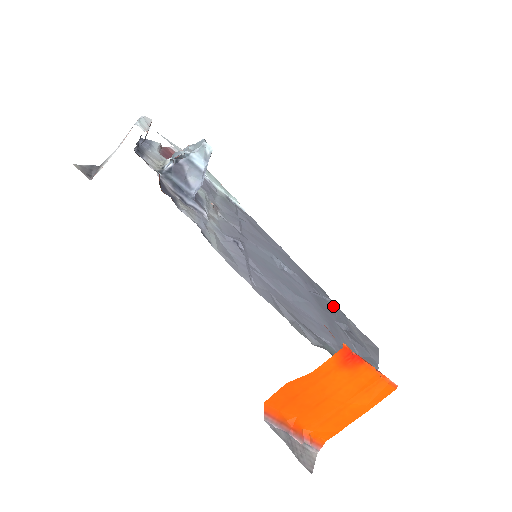
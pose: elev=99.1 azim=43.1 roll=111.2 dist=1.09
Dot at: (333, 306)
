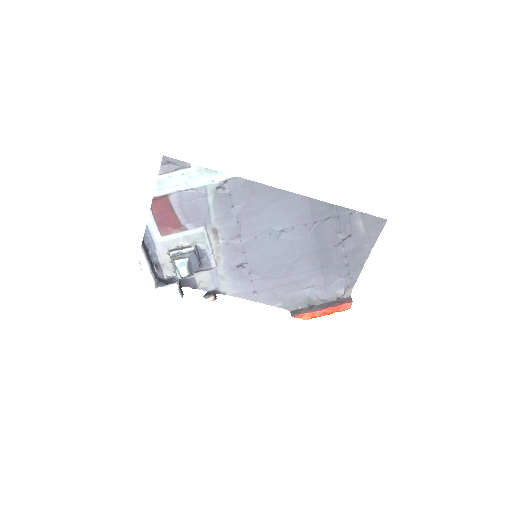
Dot at: (336, 220)
